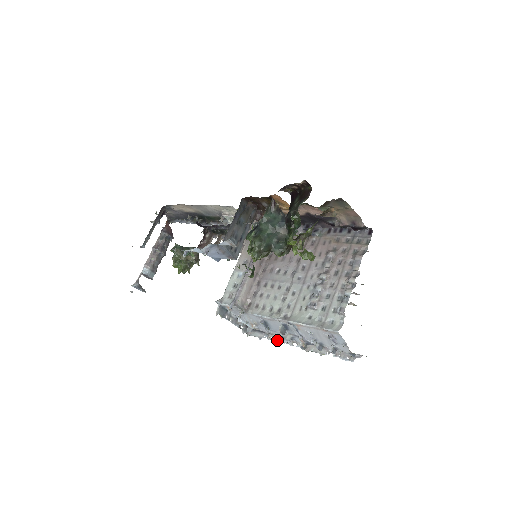
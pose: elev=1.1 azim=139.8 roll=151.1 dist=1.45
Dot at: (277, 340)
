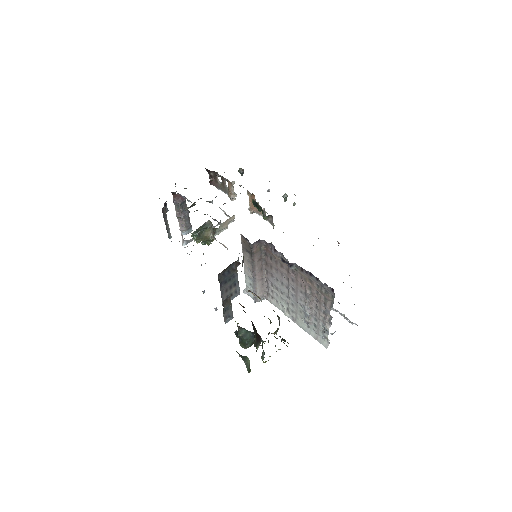
Dot at: occluded
